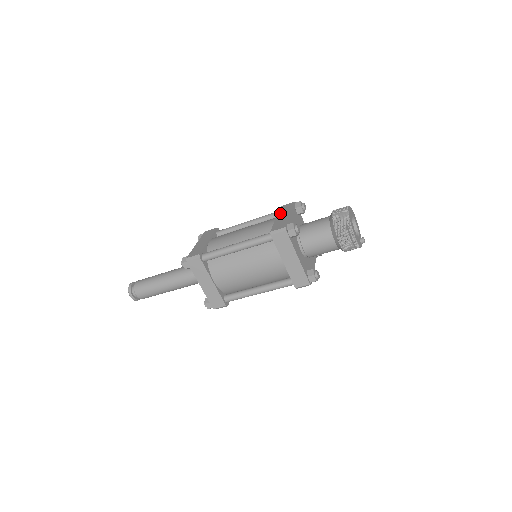
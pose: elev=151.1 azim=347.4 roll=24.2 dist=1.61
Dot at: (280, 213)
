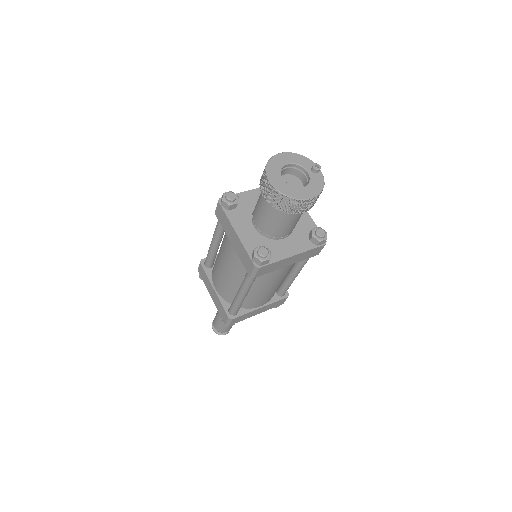
Dot at: (226, 233)
